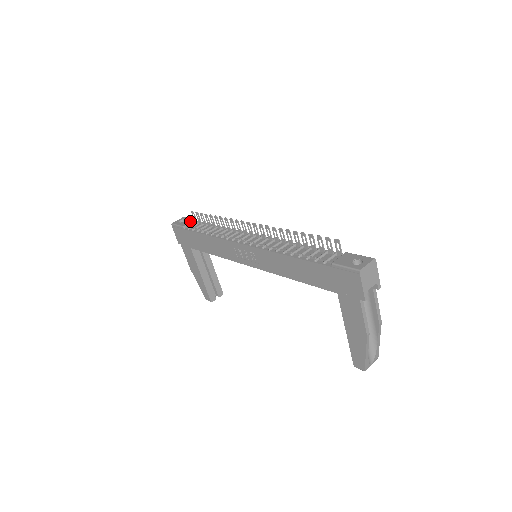
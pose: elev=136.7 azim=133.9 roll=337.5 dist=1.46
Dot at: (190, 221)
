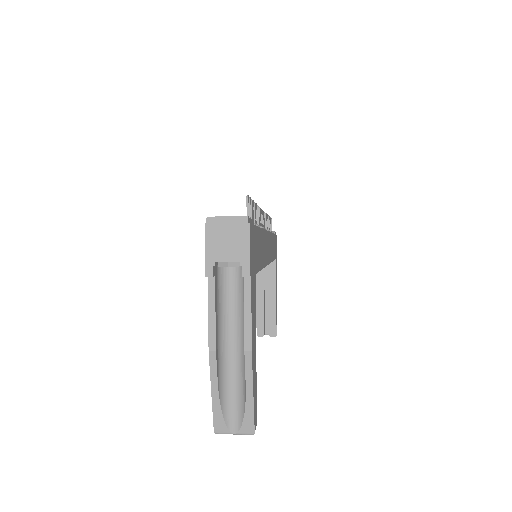
Dot at: occluded
